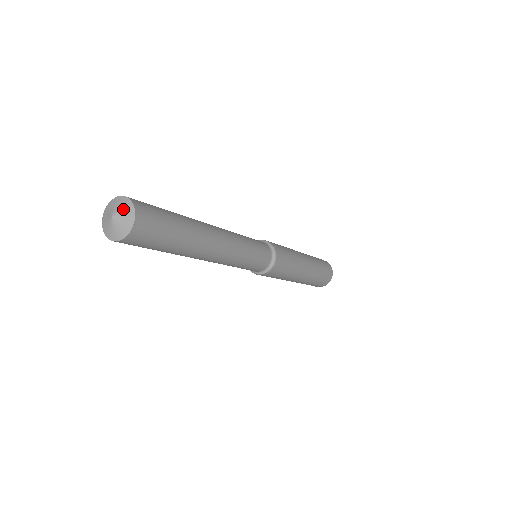
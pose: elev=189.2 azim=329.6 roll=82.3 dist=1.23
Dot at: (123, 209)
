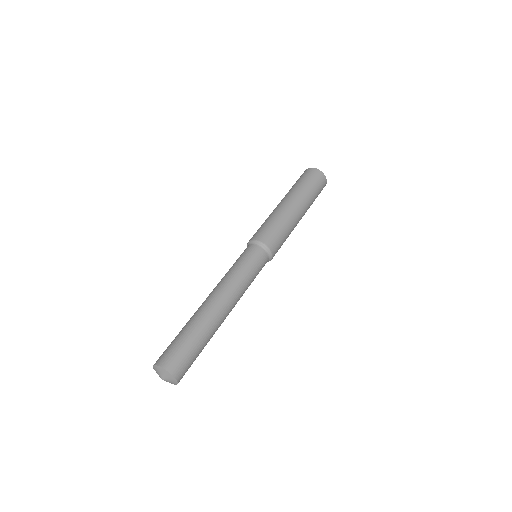
Dot at: (170, 380)
